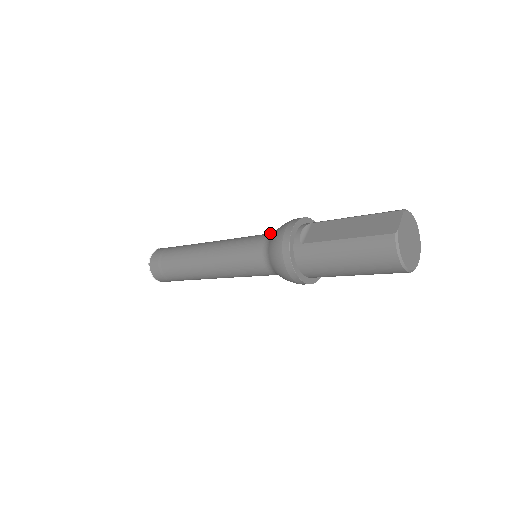
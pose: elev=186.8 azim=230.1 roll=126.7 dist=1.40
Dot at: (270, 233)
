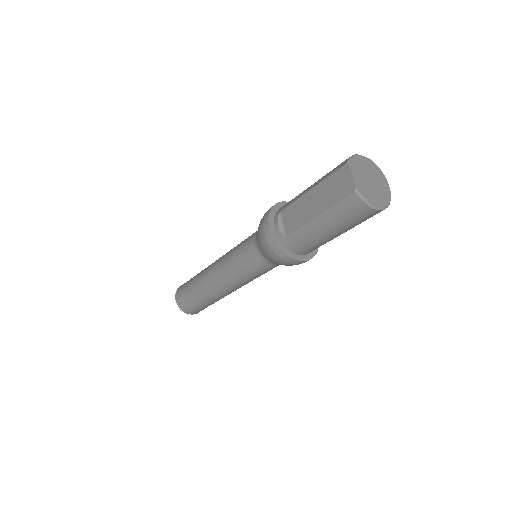
Dot at: (253, 235)
